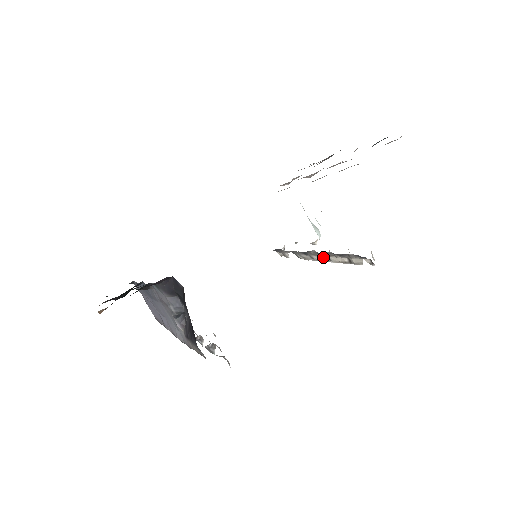
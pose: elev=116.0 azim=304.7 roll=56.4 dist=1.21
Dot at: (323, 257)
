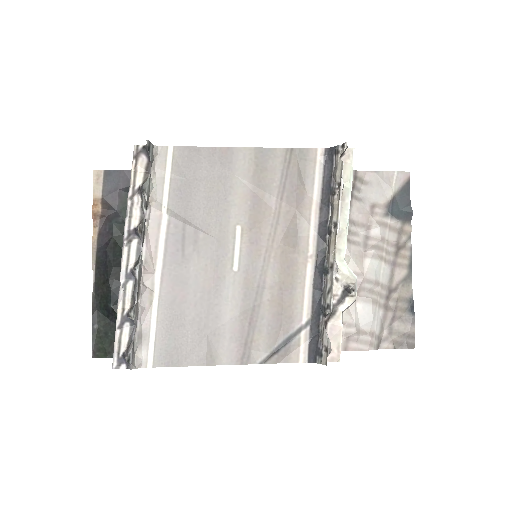
Dot at: (333, 237)
